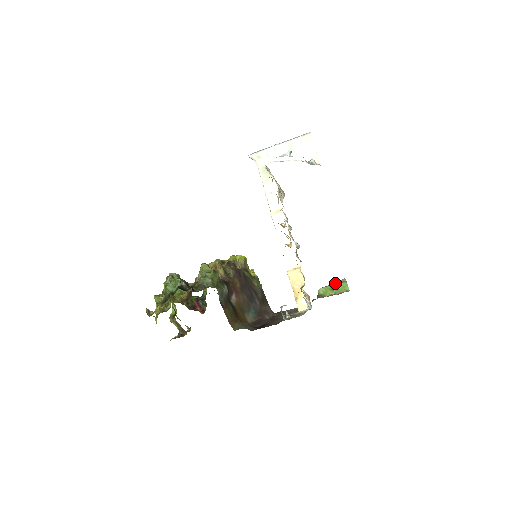
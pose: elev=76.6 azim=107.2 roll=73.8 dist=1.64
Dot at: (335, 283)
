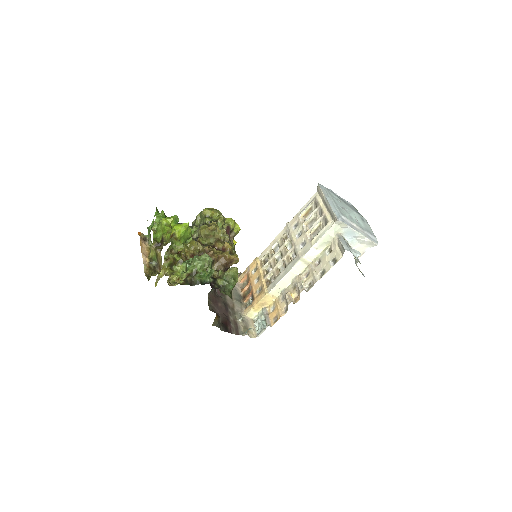
Dot at: occluded
